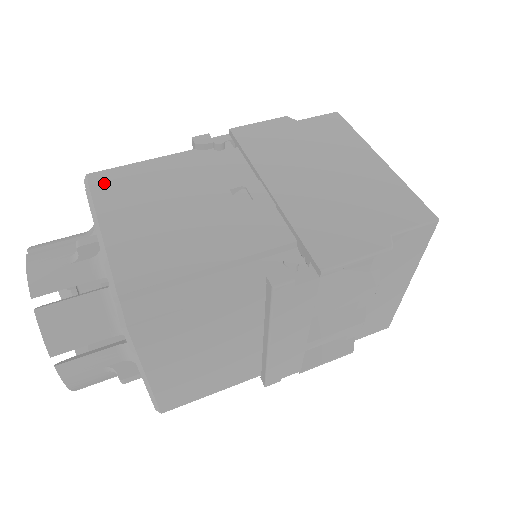
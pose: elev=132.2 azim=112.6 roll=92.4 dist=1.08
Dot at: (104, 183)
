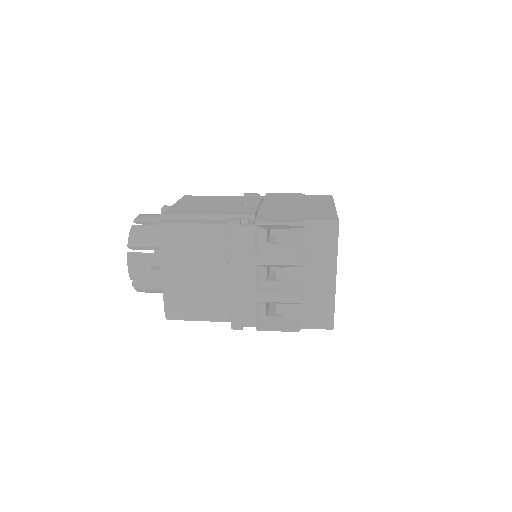
Dot at: (191, 196)
